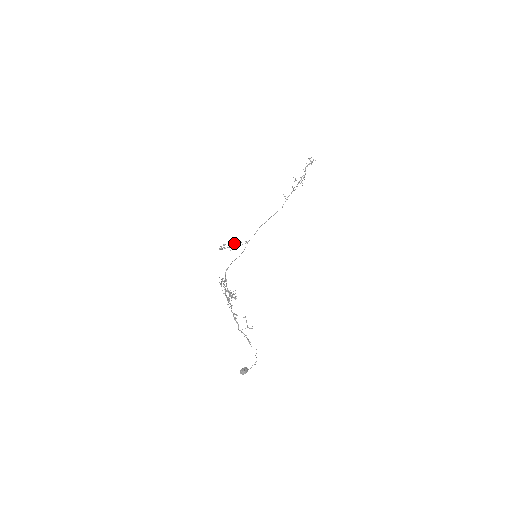
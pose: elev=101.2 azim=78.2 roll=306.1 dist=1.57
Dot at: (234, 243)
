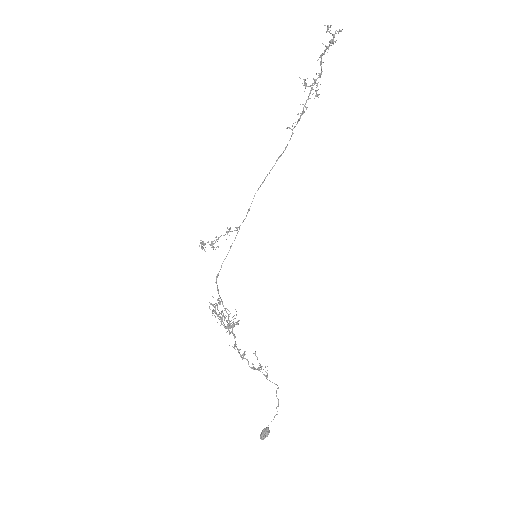
Dot at: occluded
